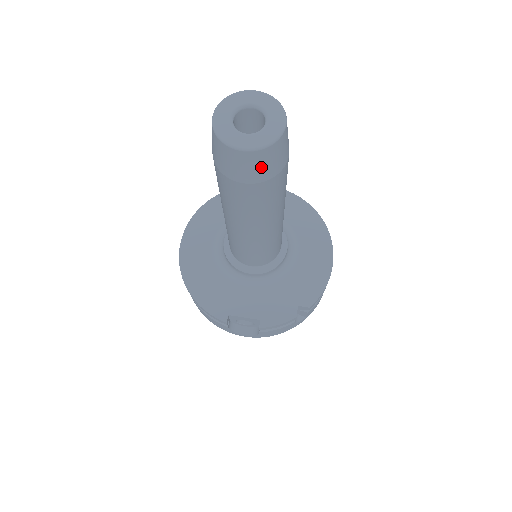
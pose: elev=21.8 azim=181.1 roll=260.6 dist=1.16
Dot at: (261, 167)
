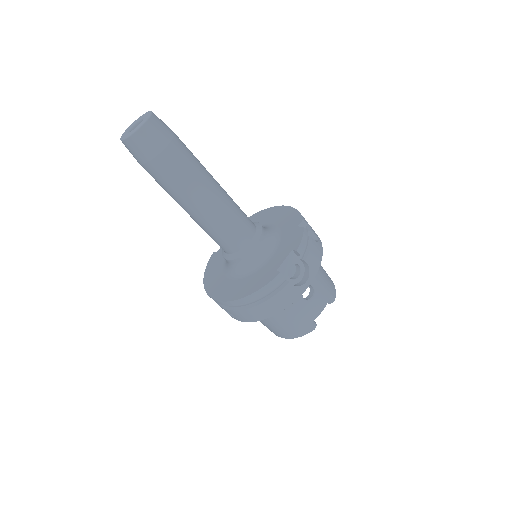
Dot at: (161, 130)
